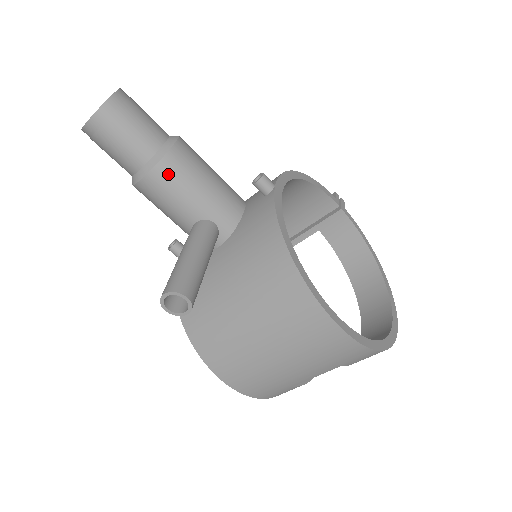
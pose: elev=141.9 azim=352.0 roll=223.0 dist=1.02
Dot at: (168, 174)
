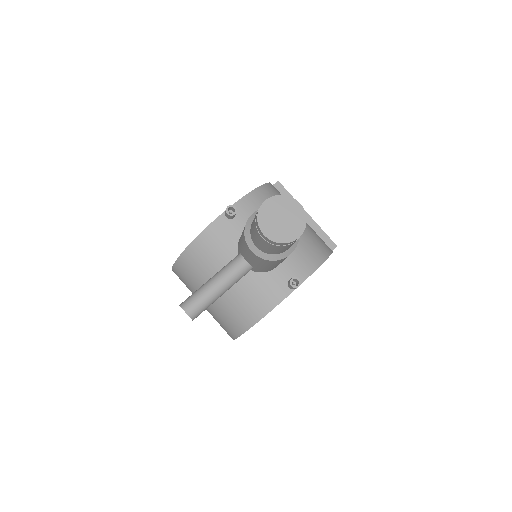
Dot at: (262, 261)
